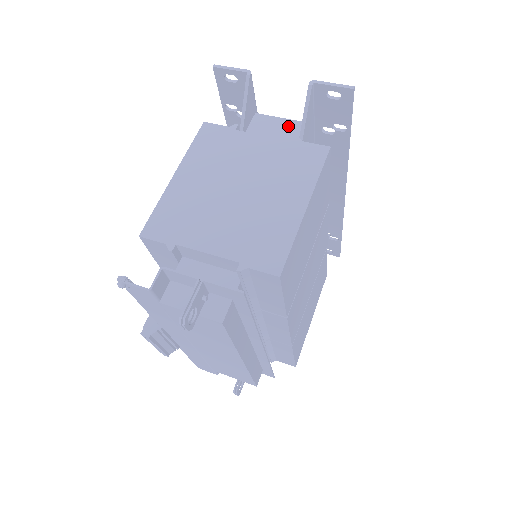
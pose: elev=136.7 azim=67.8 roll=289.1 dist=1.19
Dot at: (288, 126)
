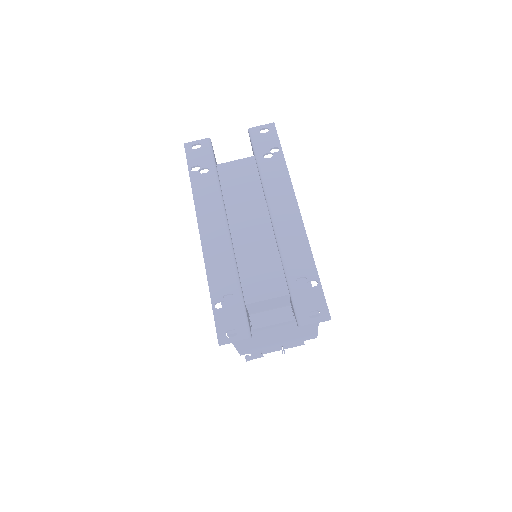
Dot at: (276, 300)
